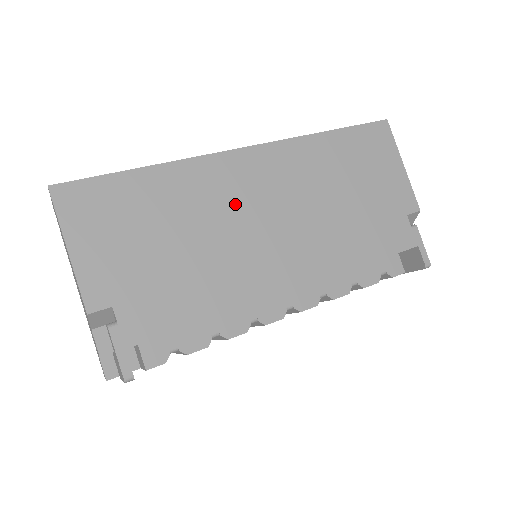
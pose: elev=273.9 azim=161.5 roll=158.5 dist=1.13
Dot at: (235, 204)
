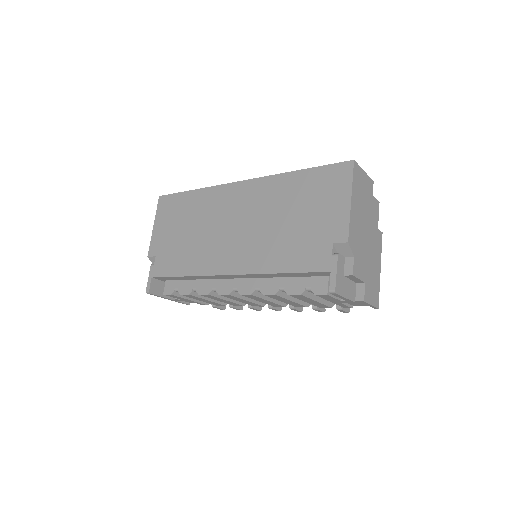
Dot at: (222, 215)
